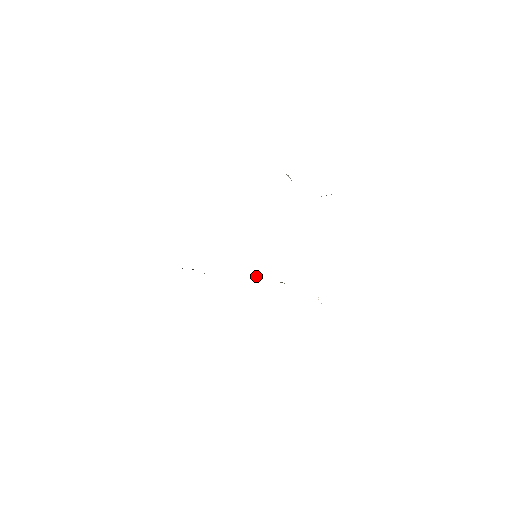
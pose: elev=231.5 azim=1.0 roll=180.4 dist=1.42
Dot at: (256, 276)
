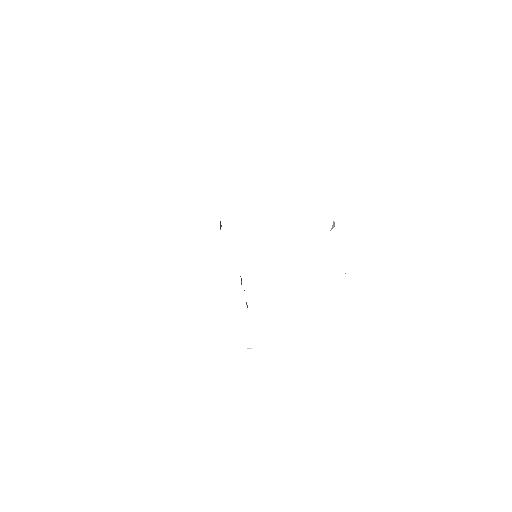
Dot at: occluded
